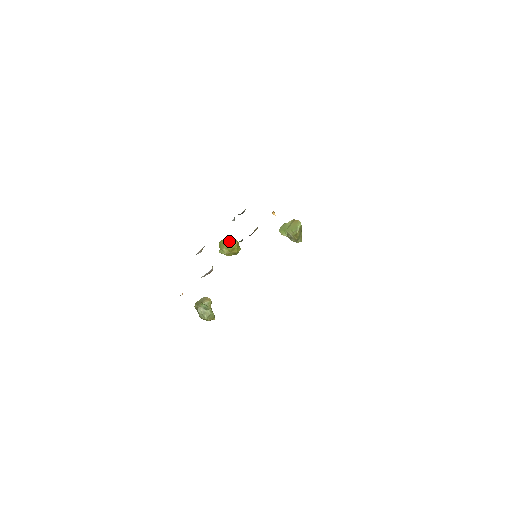
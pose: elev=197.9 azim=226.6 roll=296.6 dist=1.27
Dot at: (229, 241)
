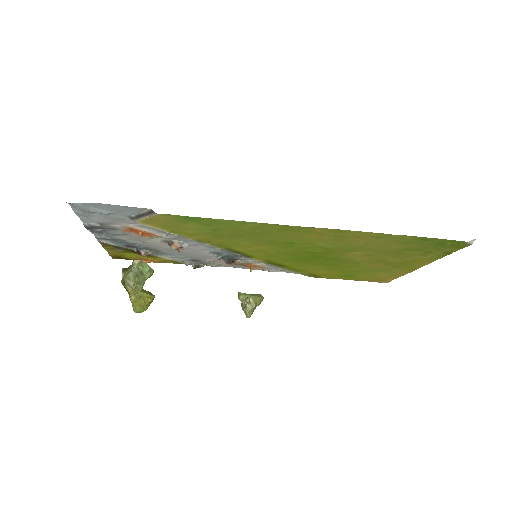
Dot at: (146, 291)
